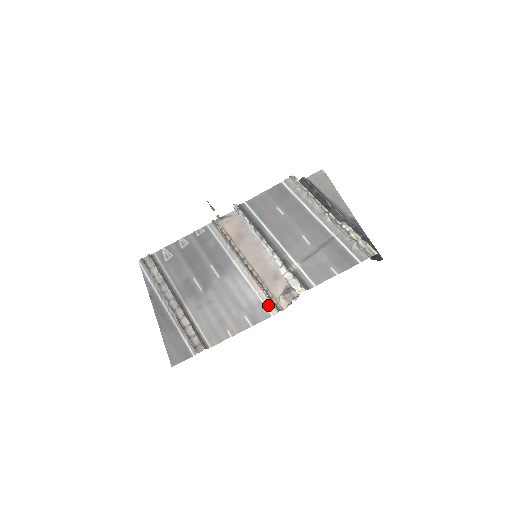
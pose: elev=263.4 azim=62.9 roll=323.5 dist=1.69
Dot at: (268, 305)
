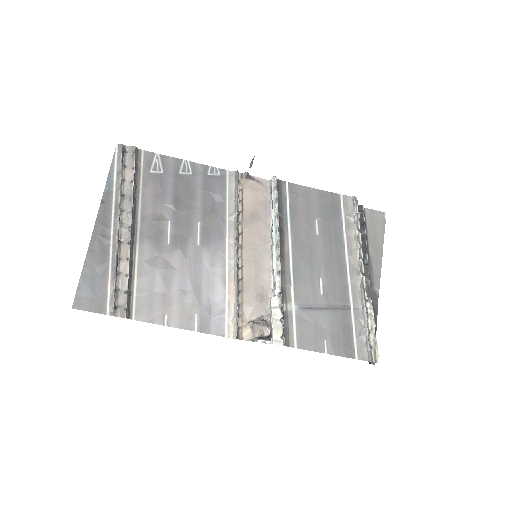
Dot at: (230, 321)
